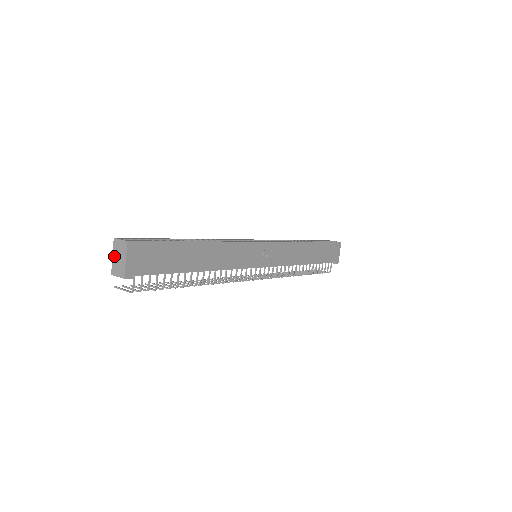
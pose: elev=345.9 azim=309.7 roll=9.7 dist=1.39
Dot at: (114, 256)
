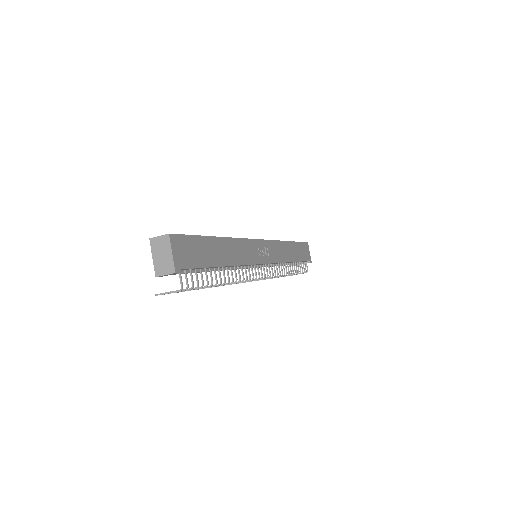
Dot at: (155, 256)
